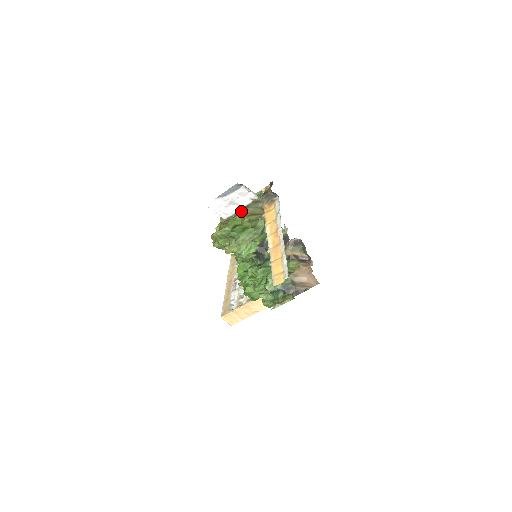
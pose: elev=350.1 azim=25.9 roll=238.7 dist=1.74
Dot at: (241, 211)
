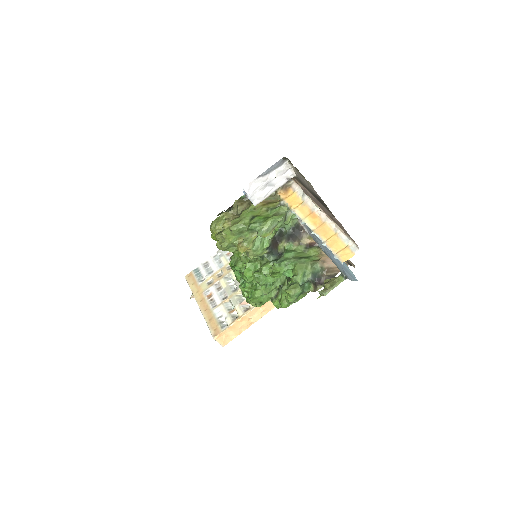
Dot at: occluded
